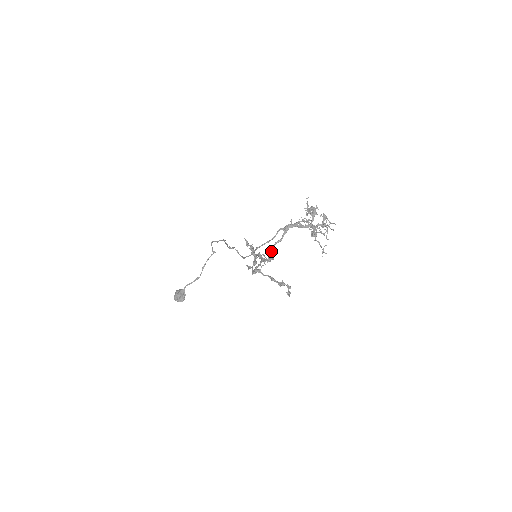
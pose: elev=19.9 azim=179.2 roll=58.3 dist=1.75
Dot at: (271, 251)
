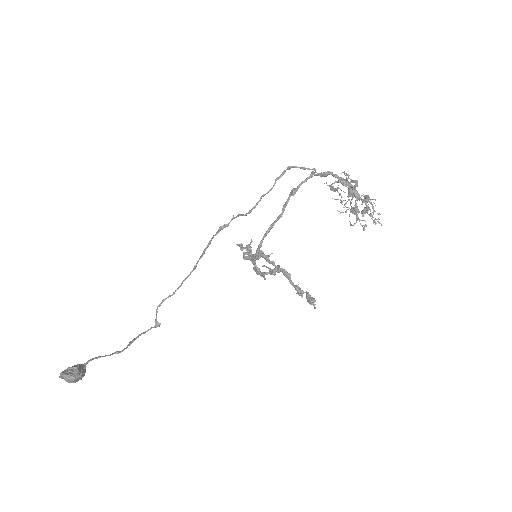
Dot at: (310, 174)
